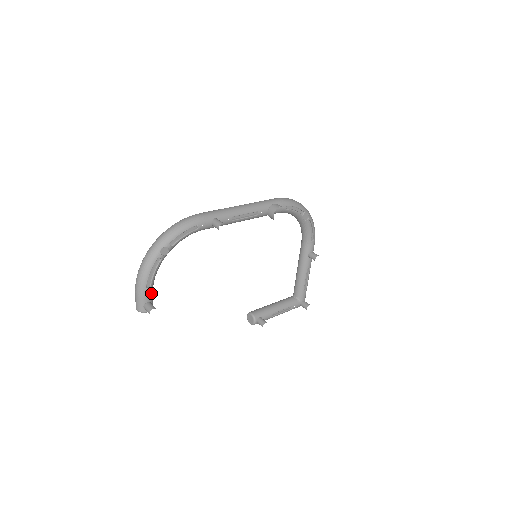
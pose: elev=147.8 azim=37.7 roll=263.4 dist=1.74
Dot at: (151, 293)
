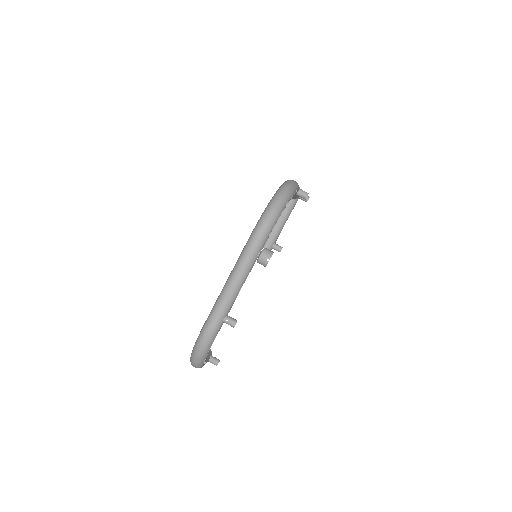
Dot at: (208, 358)
